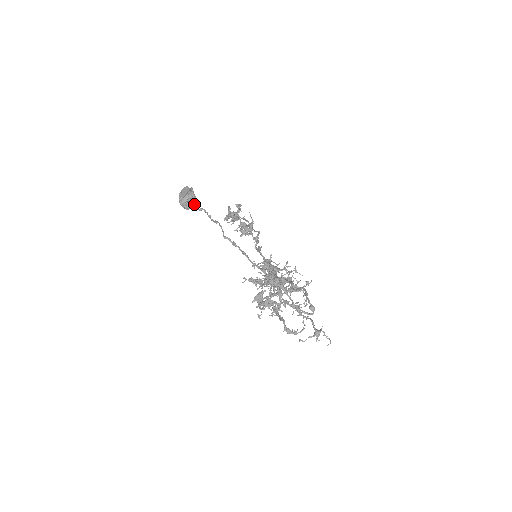
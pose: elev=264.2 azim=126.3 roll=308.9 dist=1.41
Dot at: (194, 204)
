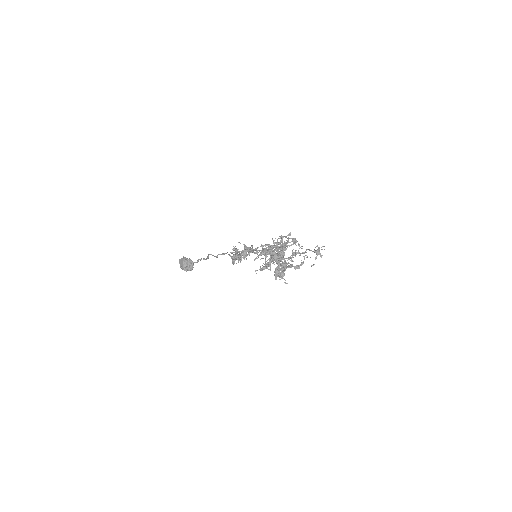
Dot at: (192, 263)
